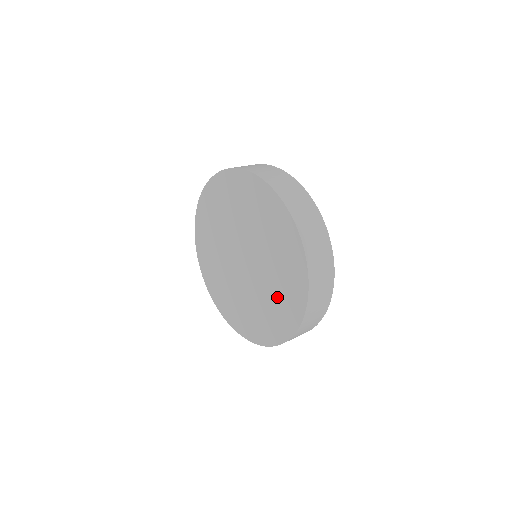
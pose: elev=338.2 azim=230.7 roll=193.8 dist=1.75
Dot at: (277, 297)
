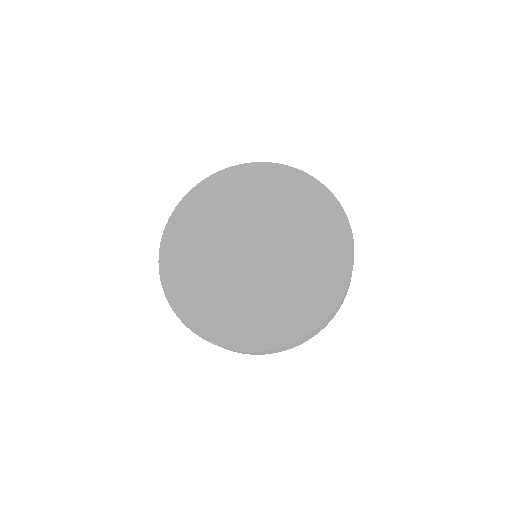
Dot at: (309, 226)
